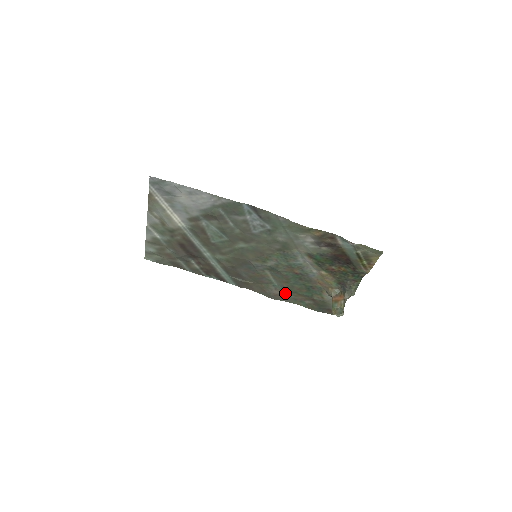
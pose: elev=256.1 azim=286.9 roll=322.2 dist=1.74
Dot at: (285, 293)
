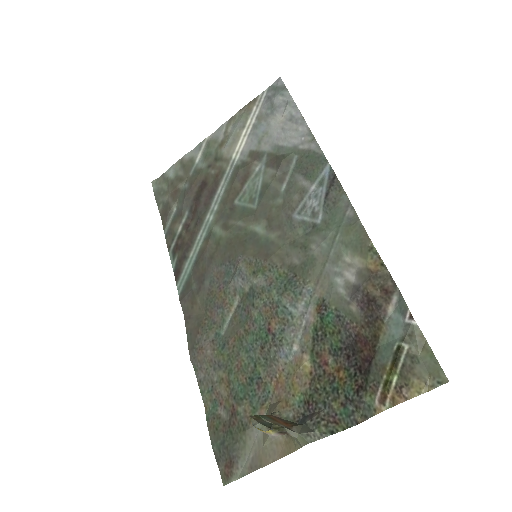
Dot at: (215, 360)
